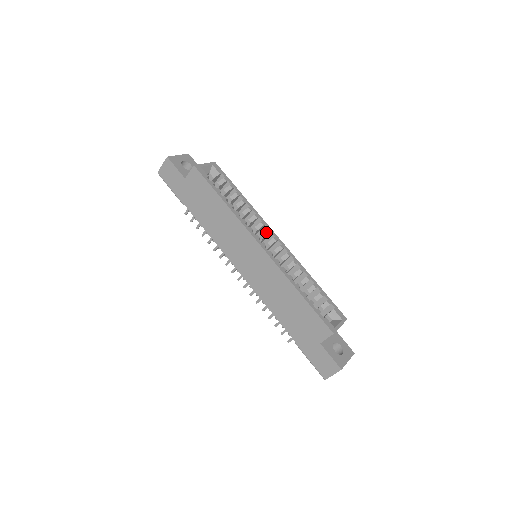
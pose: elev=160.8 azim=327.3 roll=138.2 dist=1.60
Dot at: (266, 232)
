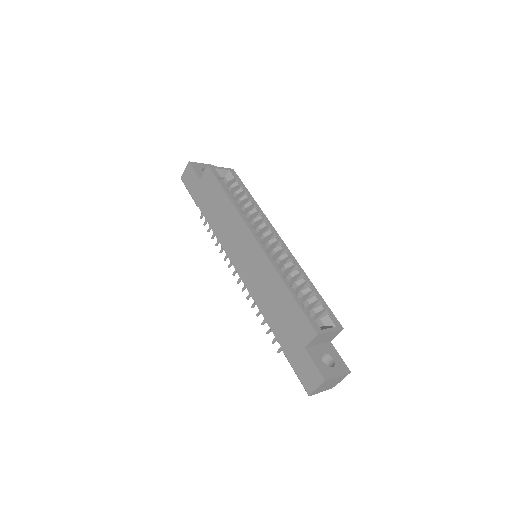
Dot at: (268, 232)
